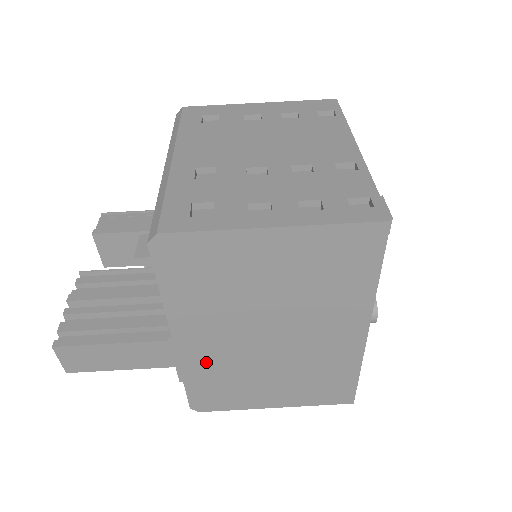
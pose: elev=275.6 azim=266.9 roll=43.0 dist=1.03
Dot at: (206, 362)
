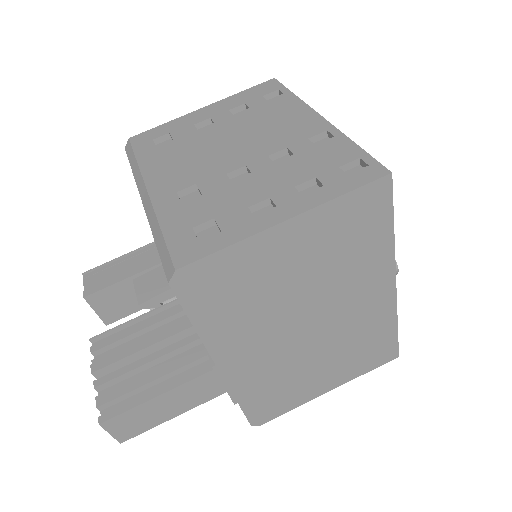
Dot at: (255, 375)
